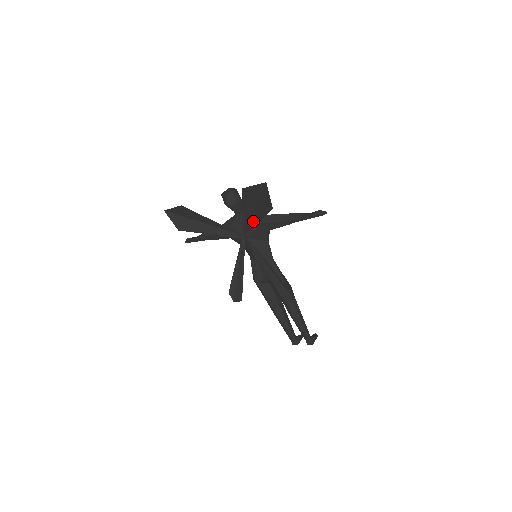
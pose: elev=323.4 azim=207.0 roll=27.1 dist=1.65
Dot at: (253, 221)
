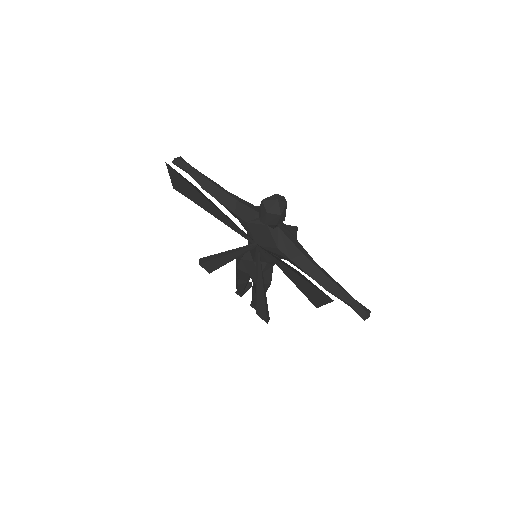
Dot at: (281, 265)
